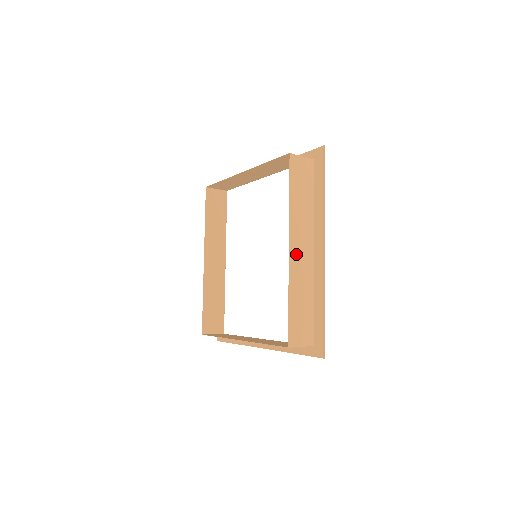
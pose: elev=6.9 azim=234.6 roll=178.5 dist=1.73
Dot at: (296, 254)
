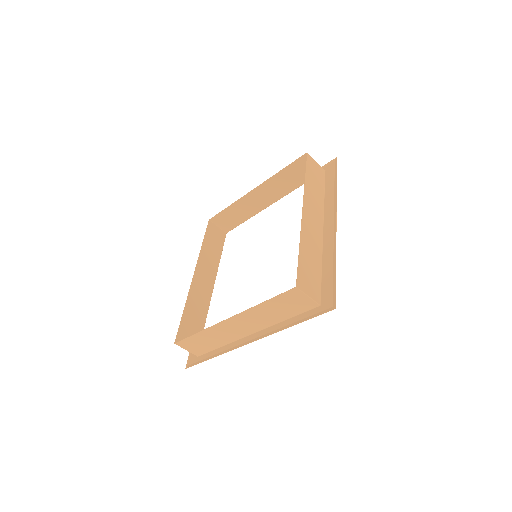
Dot at: (308, 219)
